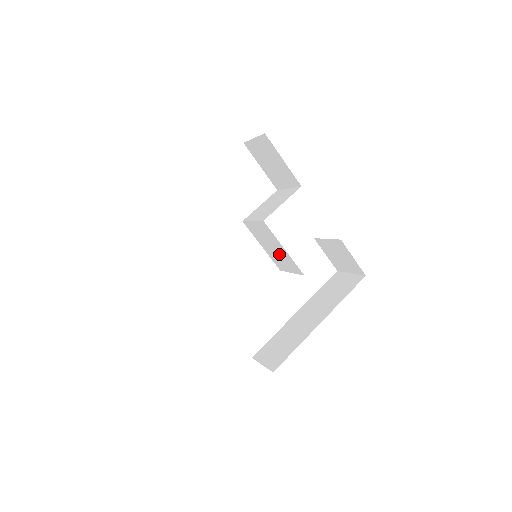
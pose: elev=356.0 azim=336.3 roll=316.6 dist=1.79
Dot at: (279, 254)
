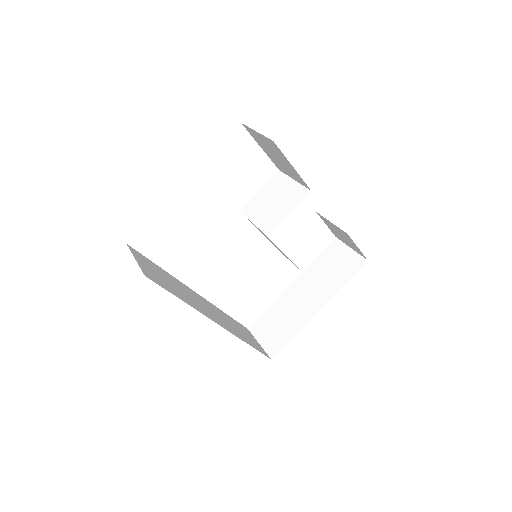
Dot at: occluded
